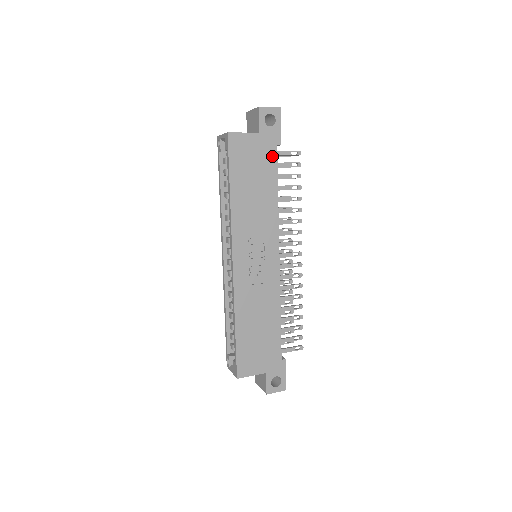
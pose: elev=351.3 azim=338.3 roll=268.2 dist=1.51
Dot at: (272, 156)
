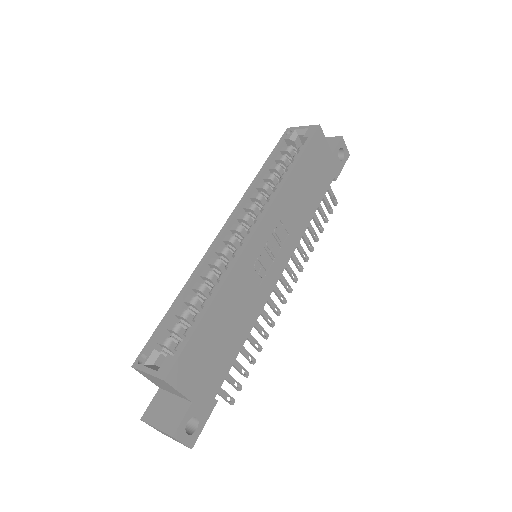
Dot at: (328, 181)
